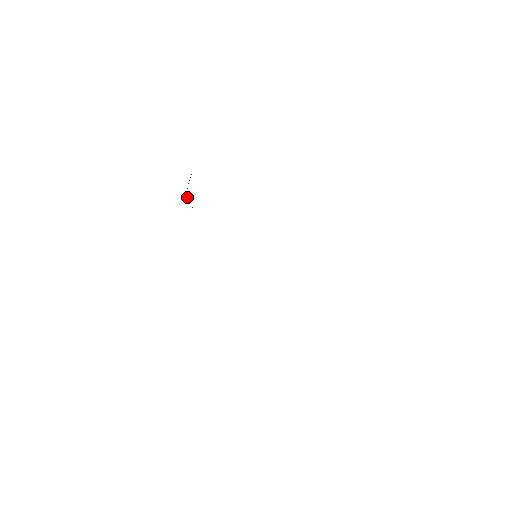
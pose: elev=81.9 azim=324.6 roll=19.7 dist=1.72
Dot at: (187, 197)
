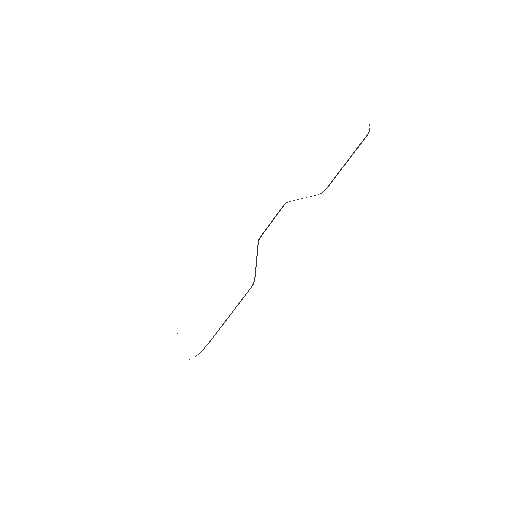
Dot at: occluded
